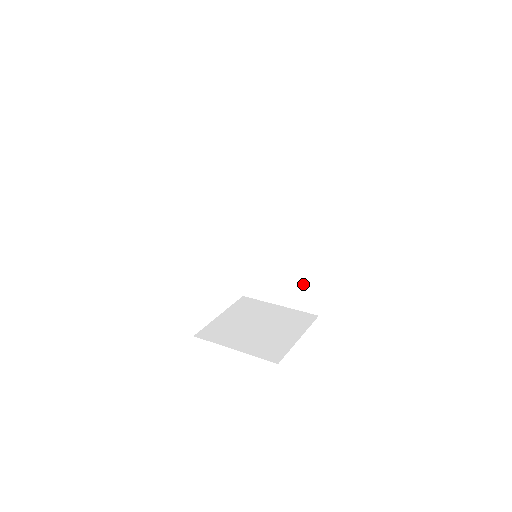
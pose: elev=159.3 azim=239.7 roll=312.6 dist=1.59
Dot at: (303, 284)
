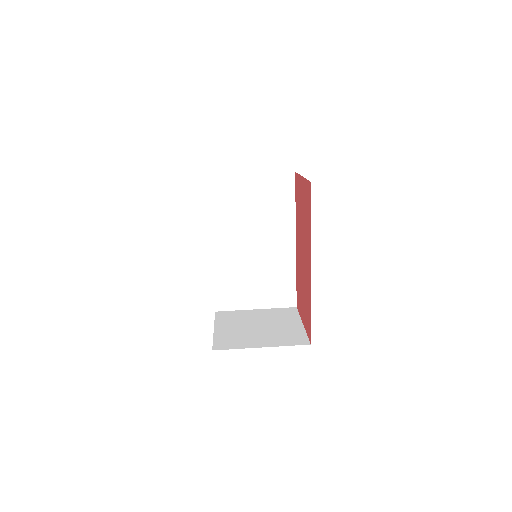
Dot at: (280, 281)
